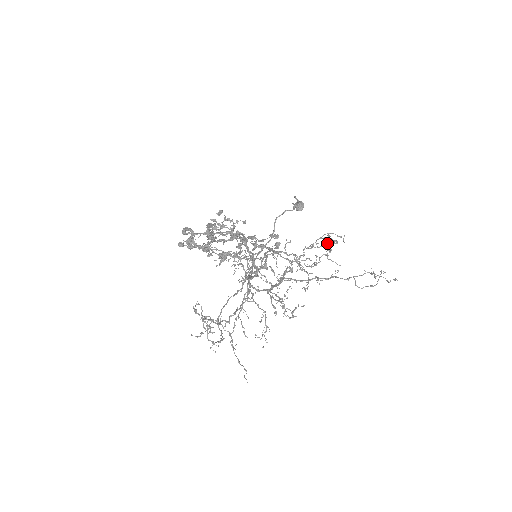
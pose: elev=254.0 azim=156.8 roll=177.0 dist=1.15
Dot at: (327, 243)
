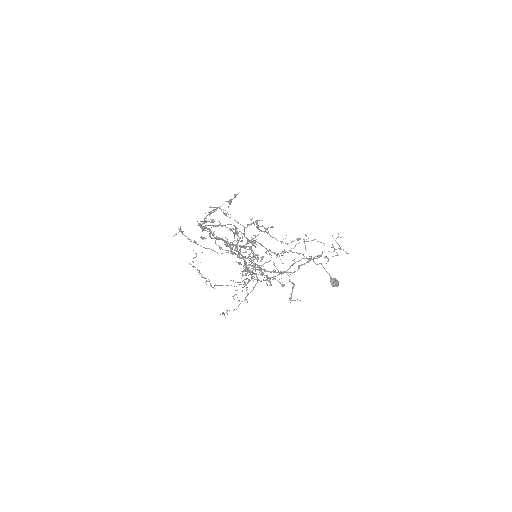
Dot at: (317, 256)
